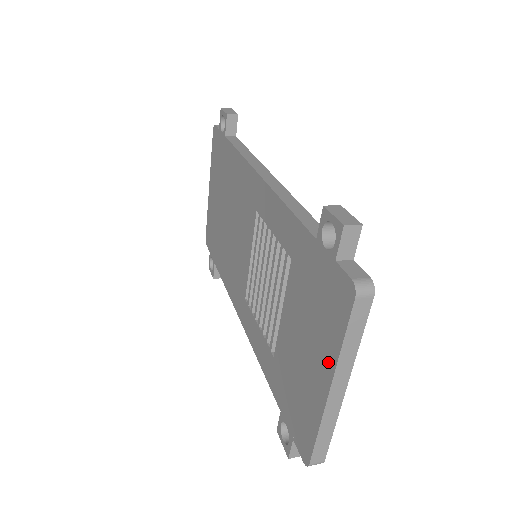
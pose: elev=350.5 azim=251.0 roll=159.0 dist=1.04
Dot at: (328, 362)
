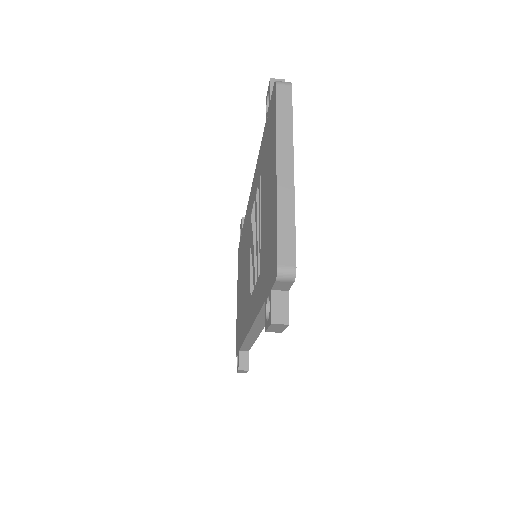
Dot at: (274, 154)
